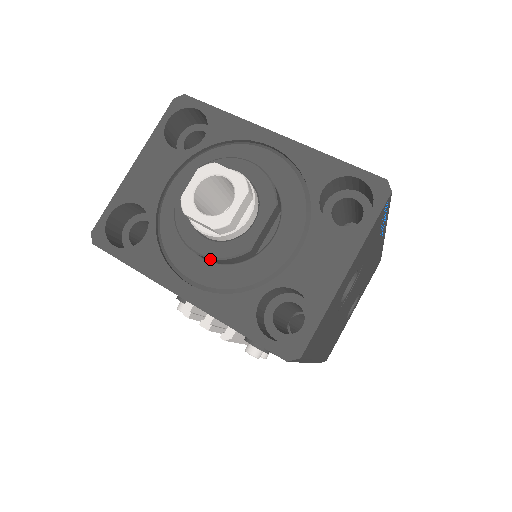
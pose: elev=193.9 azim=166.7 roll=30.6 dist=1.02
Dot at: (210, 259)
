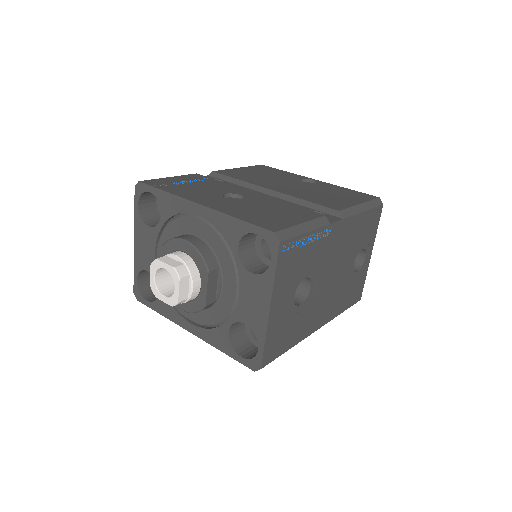
Dot at: (190, 312)
